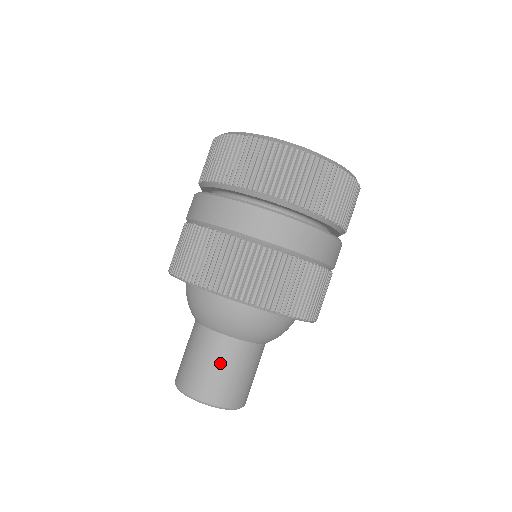
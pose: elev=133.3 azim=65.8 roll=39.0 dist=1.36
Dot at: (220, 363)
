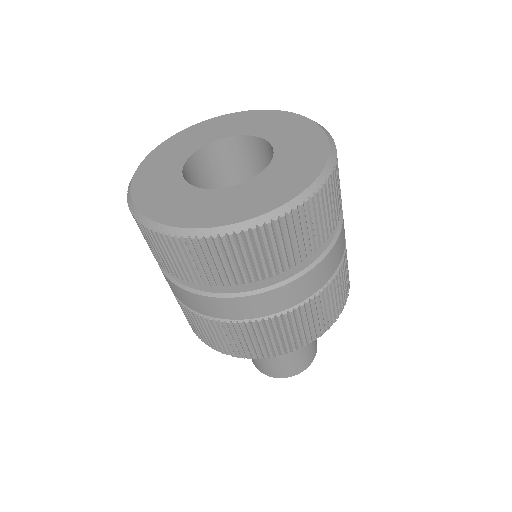
Dot at: (296, 352)
